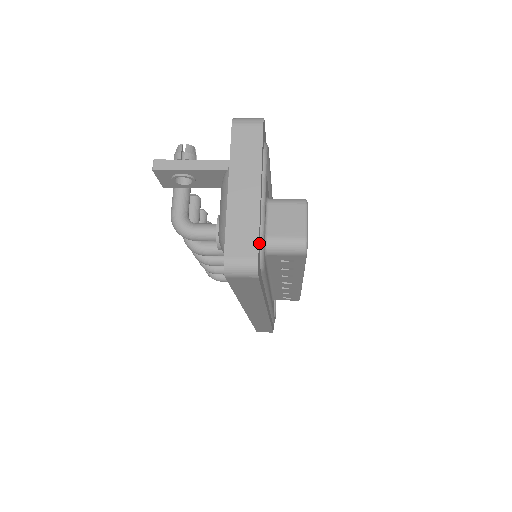
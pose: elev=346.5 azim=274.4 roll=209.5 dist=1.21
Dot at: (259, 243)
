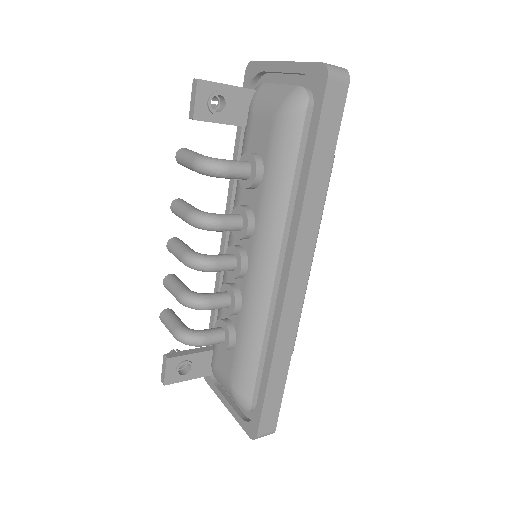
Dot at: occluded
